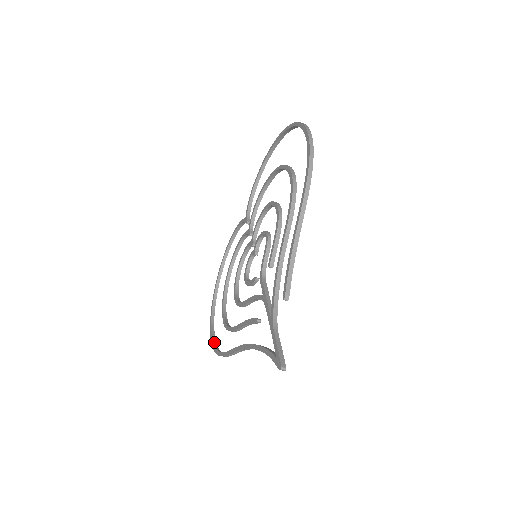
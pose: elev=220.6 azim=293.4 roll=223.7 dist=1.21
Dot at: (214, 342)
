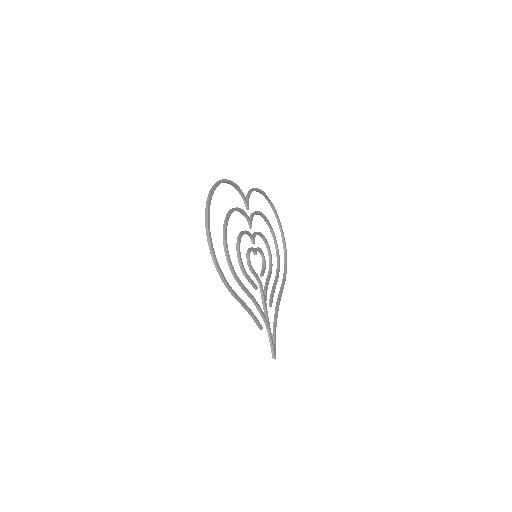
Dot at: (284, 252)
